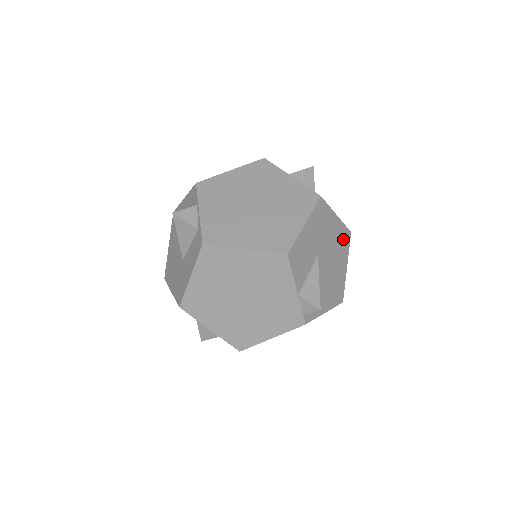
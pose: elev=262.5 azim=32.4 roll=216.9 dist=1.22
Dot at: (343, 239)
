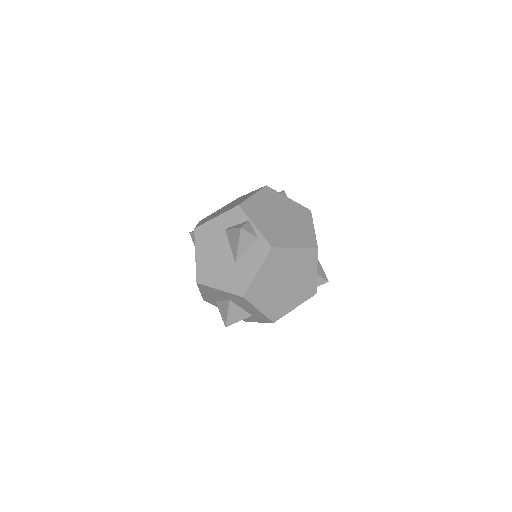
Dot at: occluded
